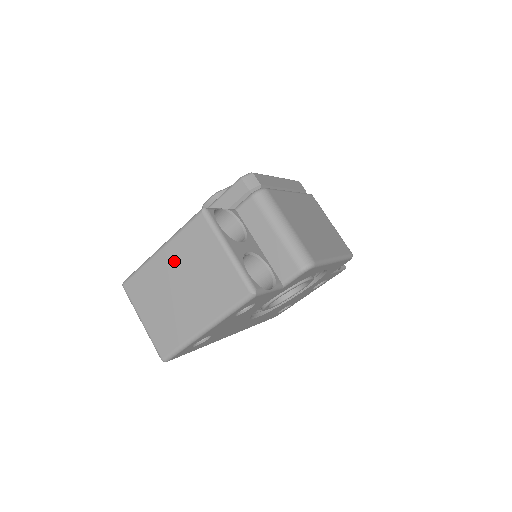
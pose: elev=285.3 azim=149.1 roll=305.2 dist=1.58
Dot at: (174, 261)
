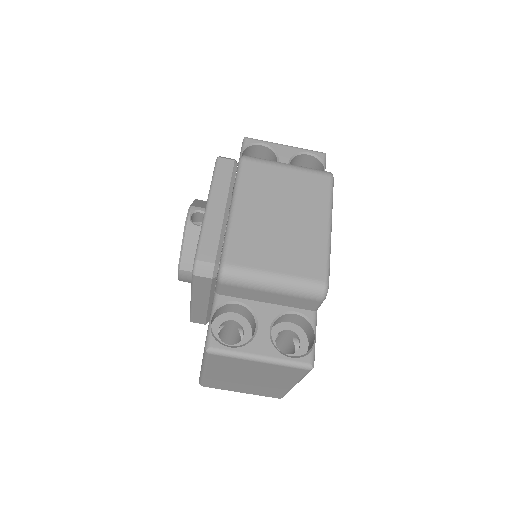
Dot at: (224, 373)
